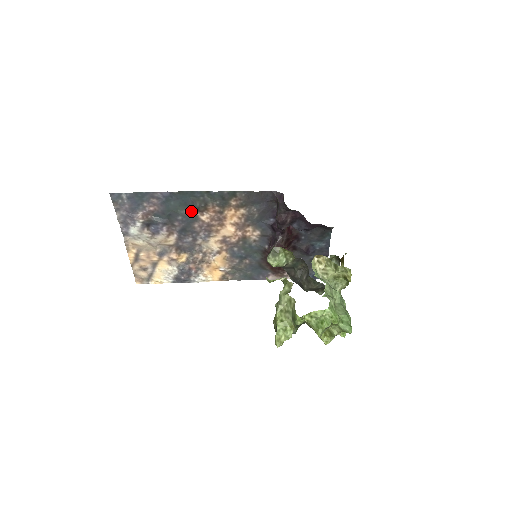
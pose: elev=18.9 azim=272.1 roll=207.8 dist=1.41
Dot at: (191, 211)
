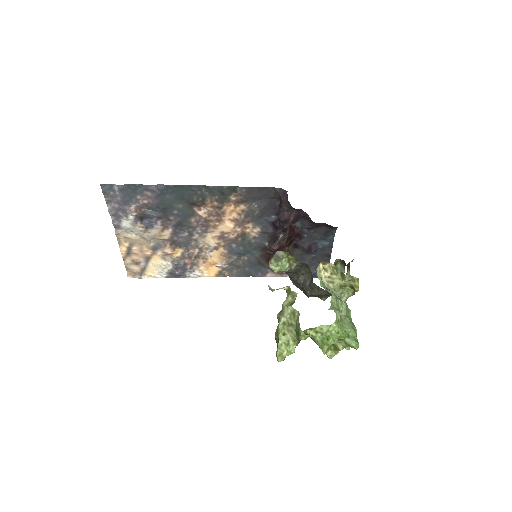
Dot at: (188, 205)
